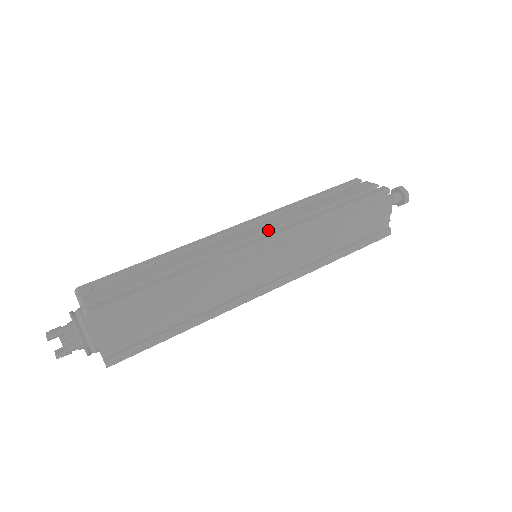
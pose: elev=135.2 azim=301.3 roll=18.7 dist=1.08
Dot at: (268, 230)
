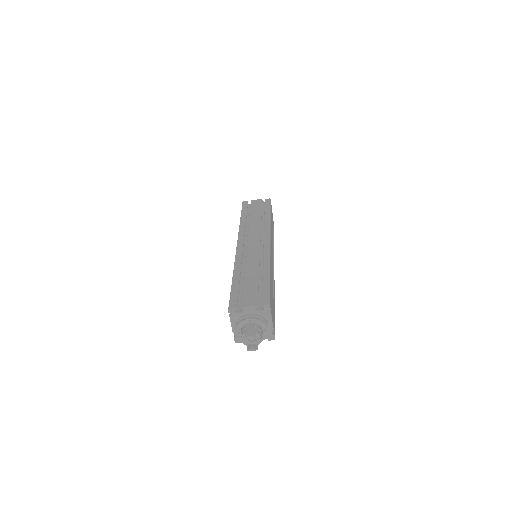
Dot at: (260, 236)
